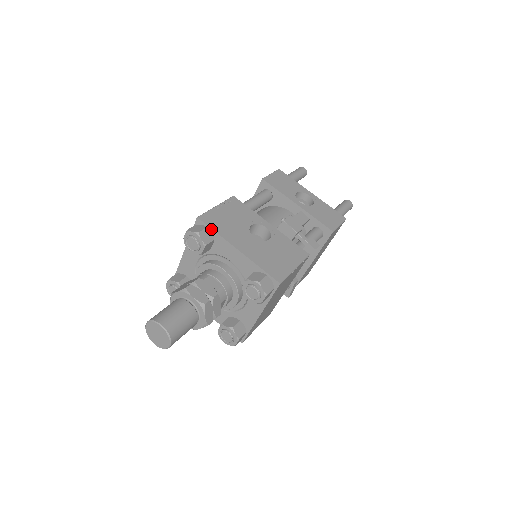
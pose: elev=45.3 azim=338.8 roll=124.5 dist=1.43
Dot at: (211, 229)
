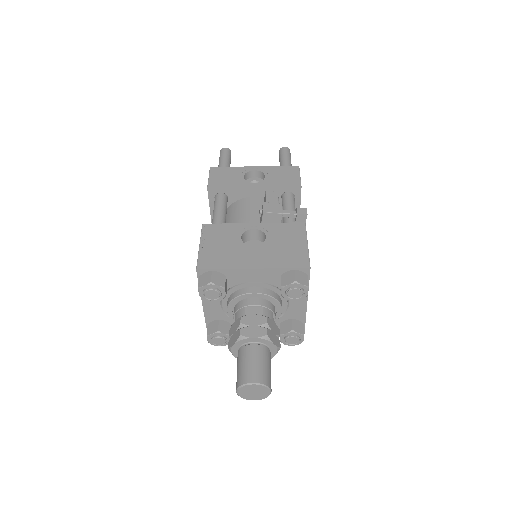
Dot at: (216, 270)
